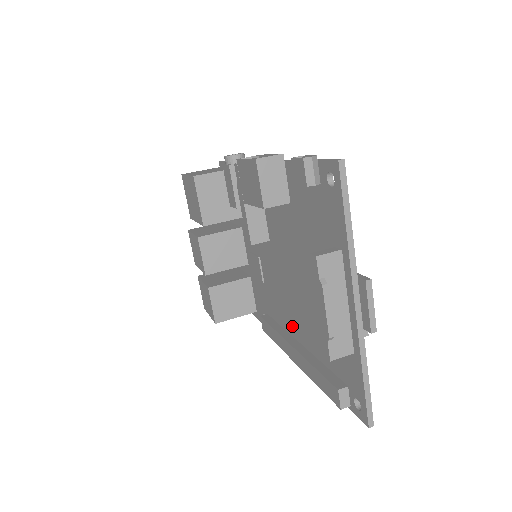
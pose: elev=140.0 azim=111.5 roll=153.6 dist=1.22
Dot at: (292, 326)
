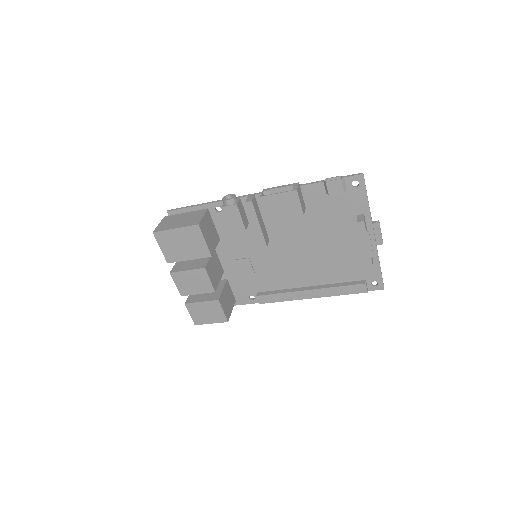
Dot at: (299, 281)
